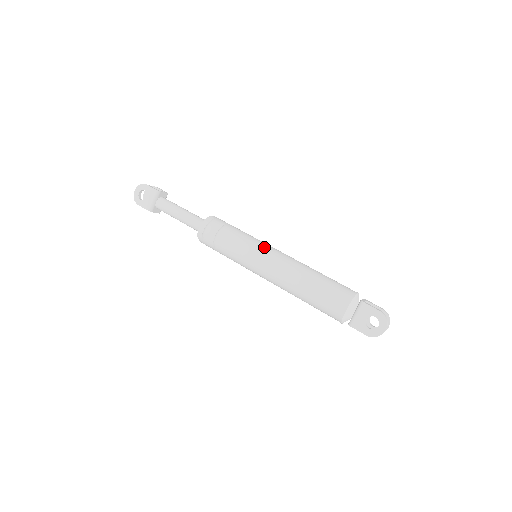
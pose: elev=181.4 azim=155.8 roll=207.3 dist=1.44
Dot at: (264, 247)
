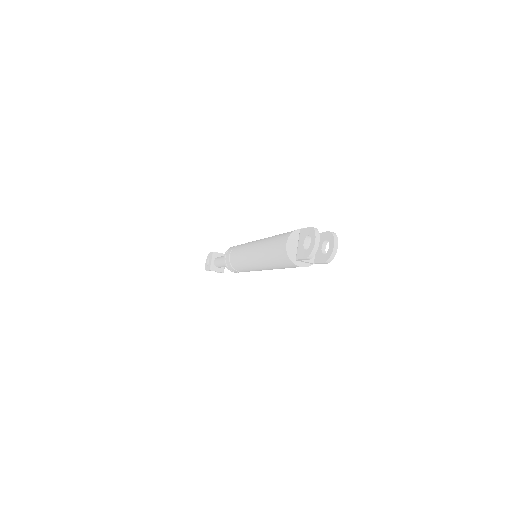
Dot at: (253, 241)
